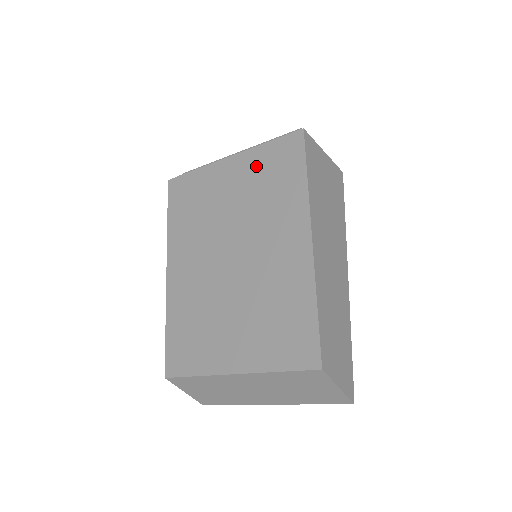
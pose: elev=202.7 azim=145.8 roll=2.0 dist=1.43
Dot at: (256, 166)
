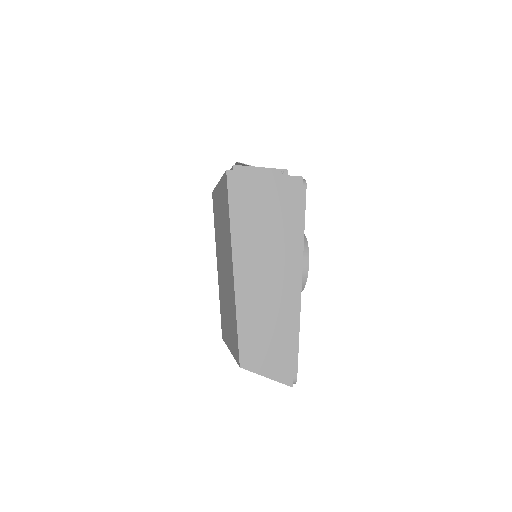
Dot at: (222, 196)
